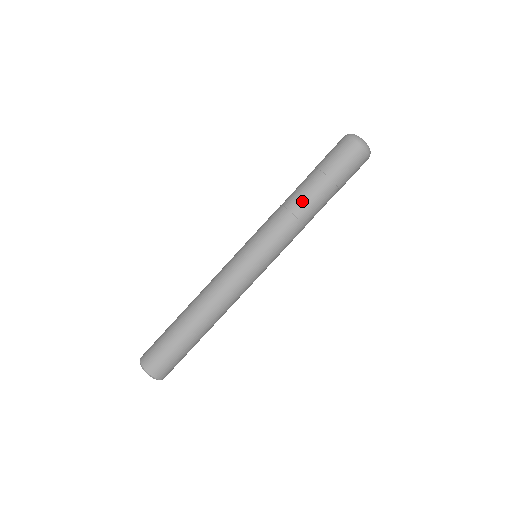
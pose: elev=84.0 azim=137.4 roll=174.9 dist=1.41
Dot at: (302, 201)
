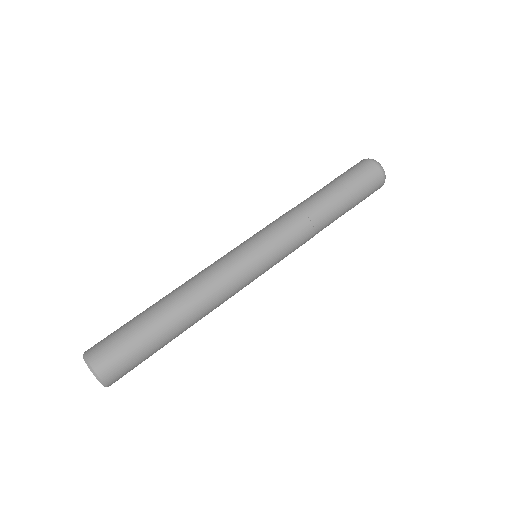
Dot at: occluded
